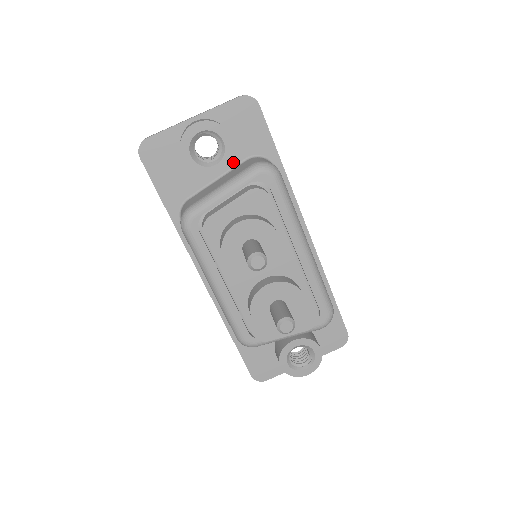
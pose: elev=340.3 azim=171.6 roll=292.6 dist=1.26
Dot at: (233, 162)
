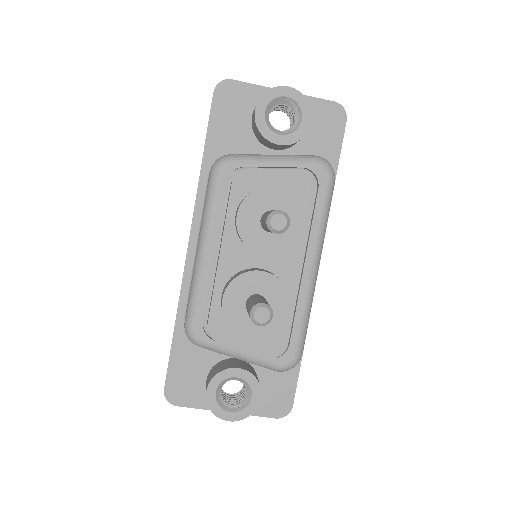
Dot at: (292, 153)
